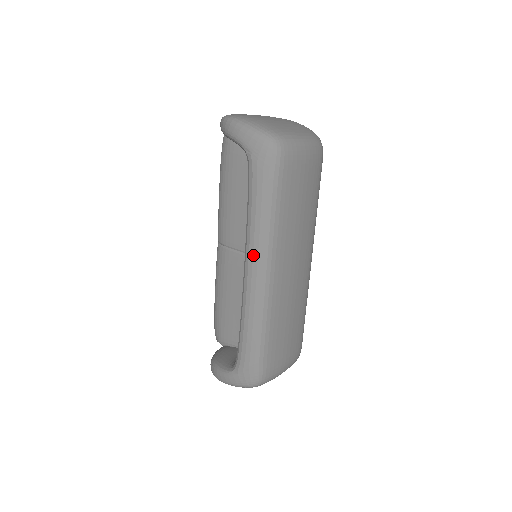
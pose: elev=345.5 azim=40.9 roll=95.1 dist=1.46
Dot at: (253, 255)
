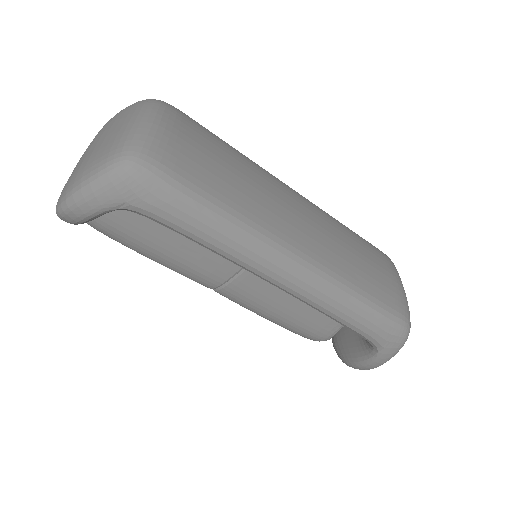
Dot at: (263, 266)
